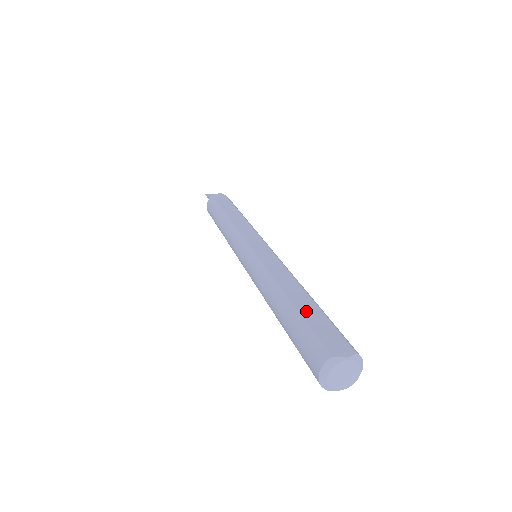
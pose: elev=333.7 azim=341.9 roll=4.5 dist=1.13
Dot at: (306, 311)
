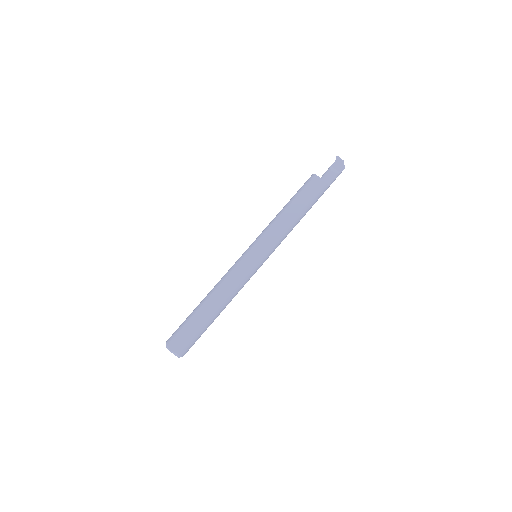
Dot at: (195, 318)
